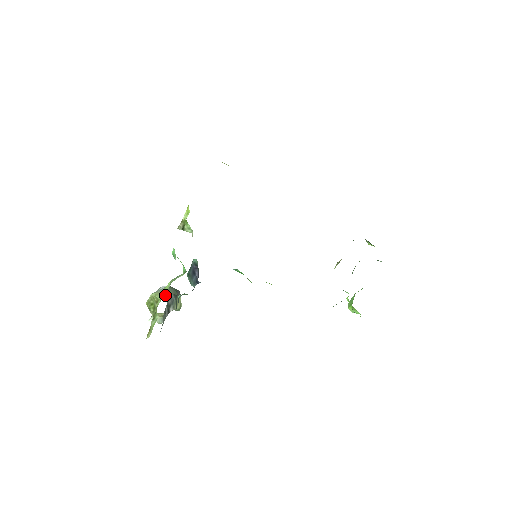
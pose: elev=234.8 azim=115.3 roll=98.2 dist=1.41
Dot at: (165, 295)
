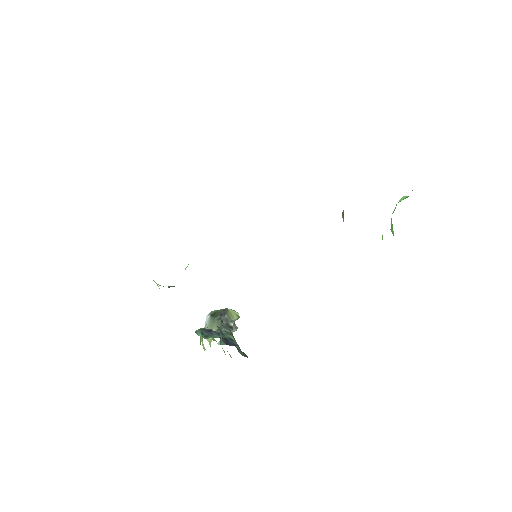
Dot at: occluded
